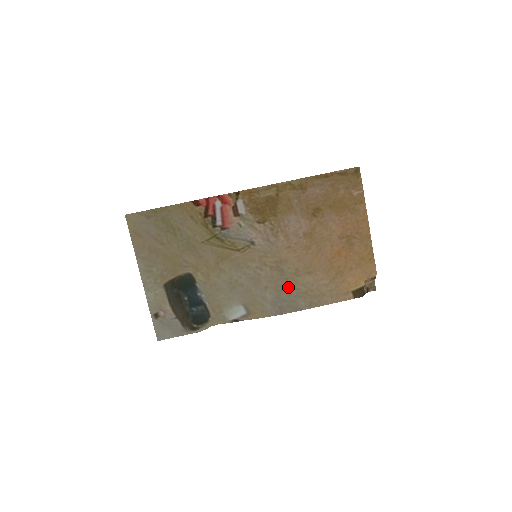
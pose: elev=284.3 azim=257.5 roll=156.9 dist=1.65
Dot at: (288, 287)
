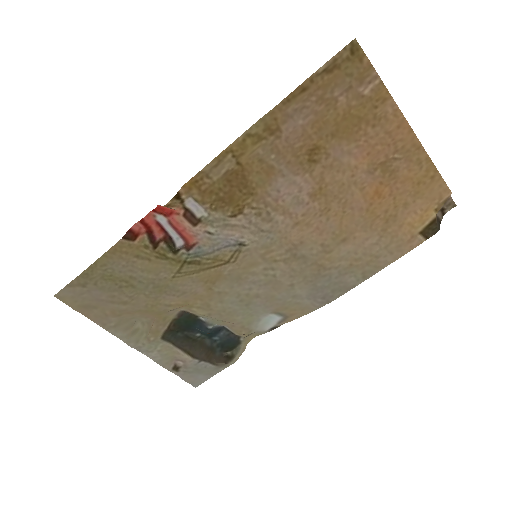
Dot at: (322, 271)
